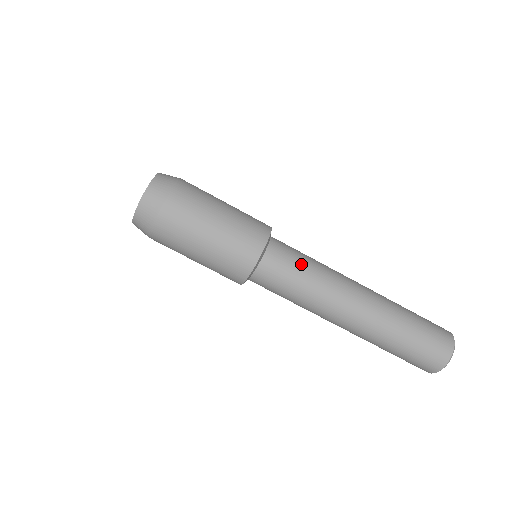
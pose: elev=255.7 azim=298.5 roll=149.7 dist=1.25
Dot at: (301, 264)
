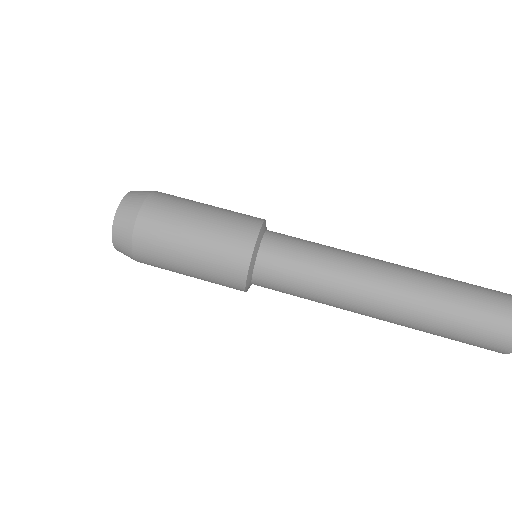
Dot at: (305, 252)
